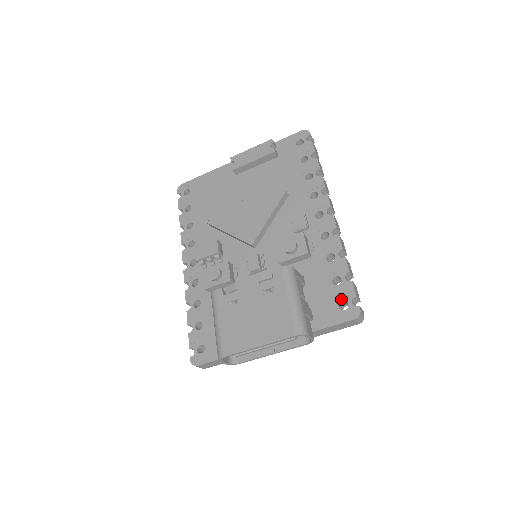
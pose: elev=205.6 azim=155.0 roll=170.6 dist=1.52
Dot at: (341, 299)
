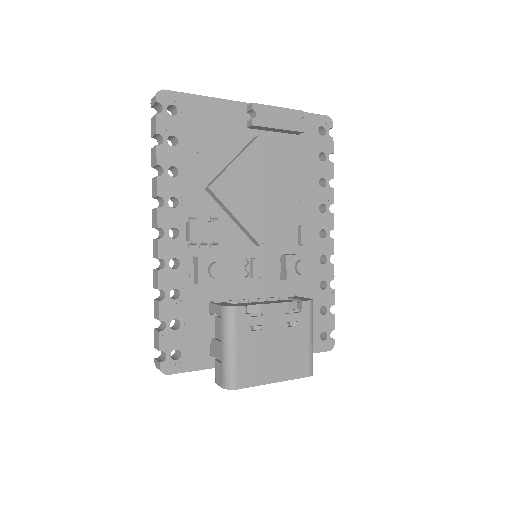
Dot at: (323, 330)
